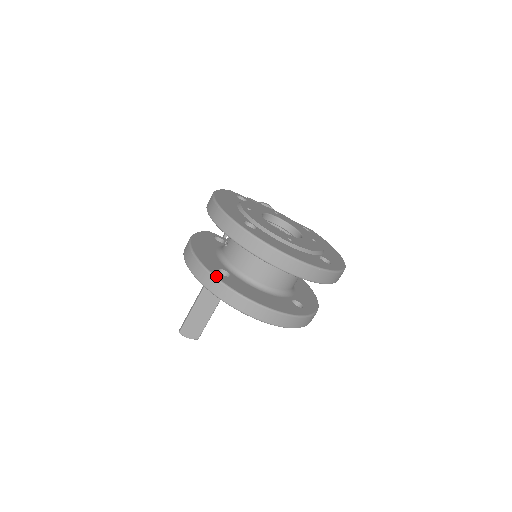
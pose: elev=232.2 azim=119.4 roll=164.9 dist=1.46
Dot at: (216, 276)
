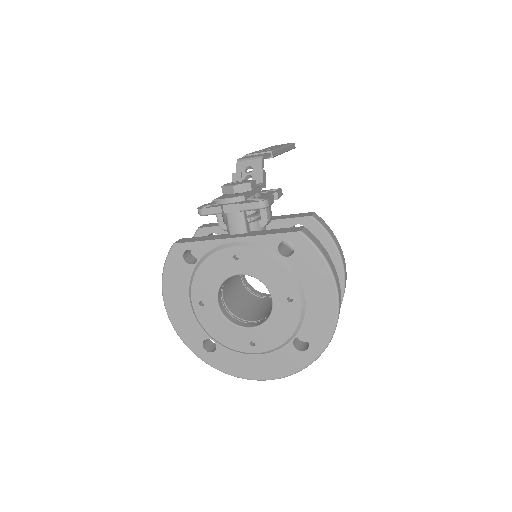
Dot at: occluded
